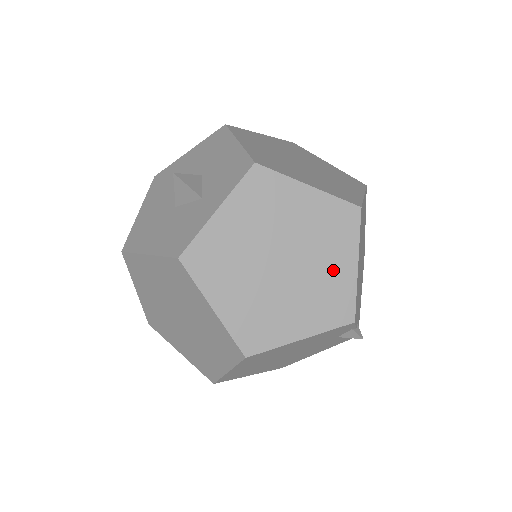
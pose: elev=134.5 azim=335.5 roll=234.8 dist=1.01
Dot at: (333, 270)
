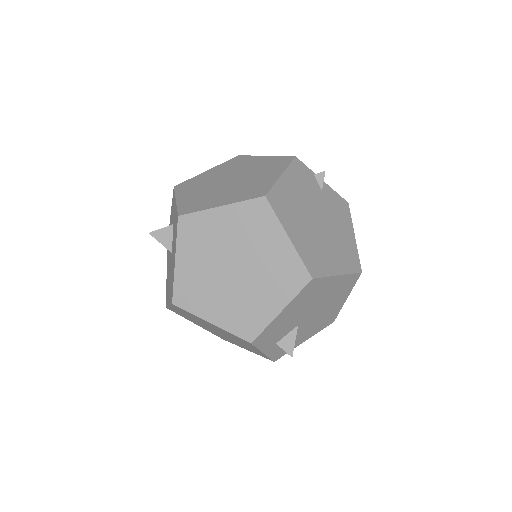
Dot at: (257, 164)
